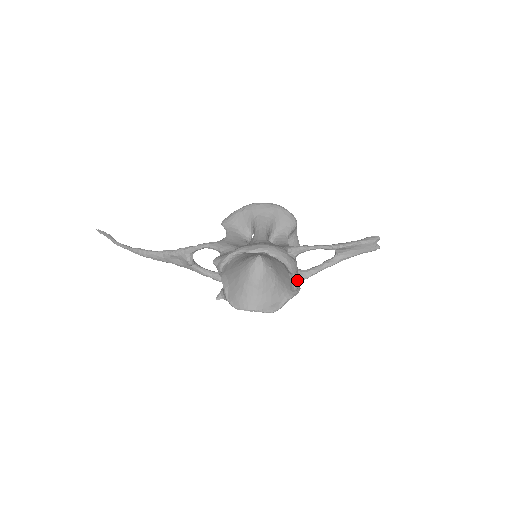
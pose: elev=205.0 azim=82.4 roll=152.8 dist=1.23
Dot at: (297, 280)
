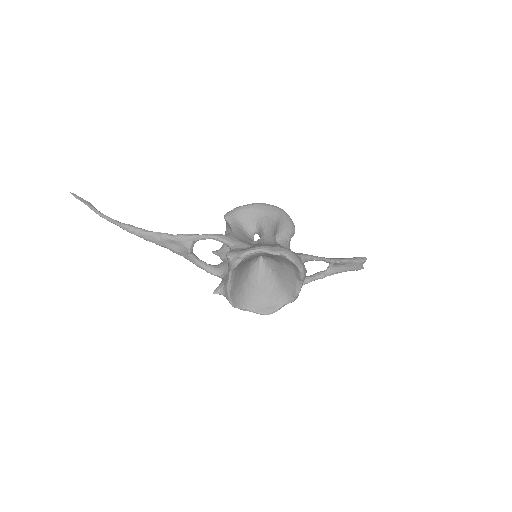
Dot at: (301, 287)
